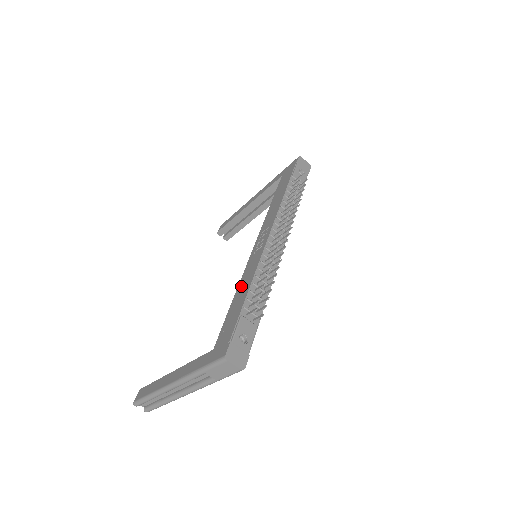
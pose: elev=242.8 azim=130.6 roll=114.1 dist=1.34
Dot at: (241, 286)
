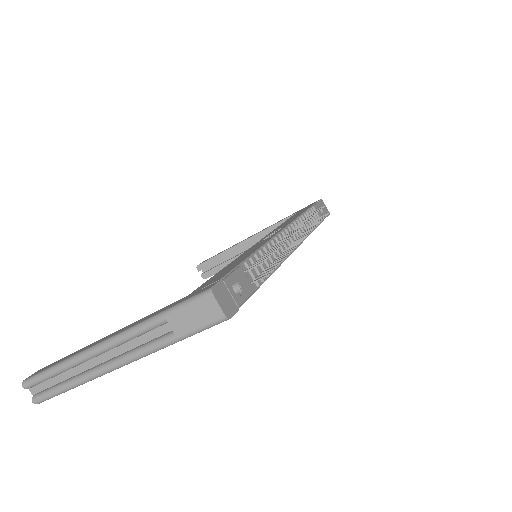
Dot at: (240, 257)
